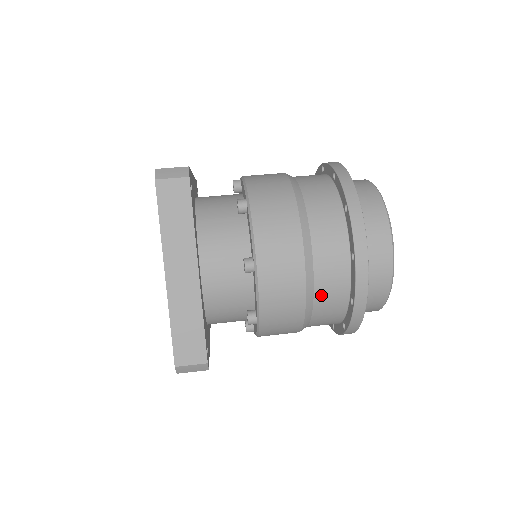
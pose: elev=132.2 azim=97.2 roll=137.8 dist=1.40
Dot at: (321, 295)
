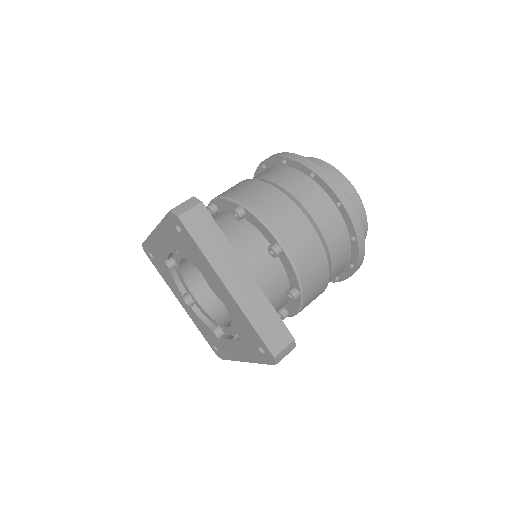
Dot at: (332, 246)
